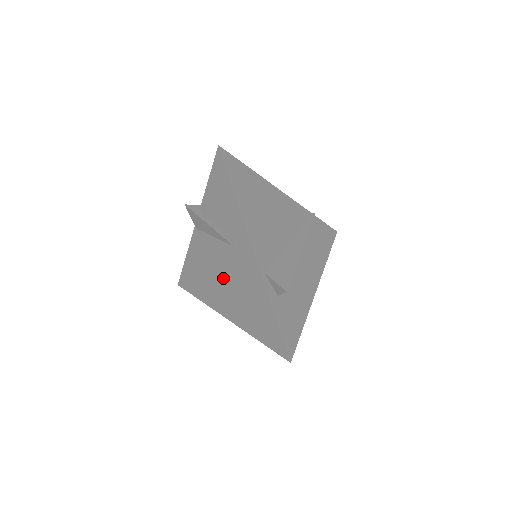
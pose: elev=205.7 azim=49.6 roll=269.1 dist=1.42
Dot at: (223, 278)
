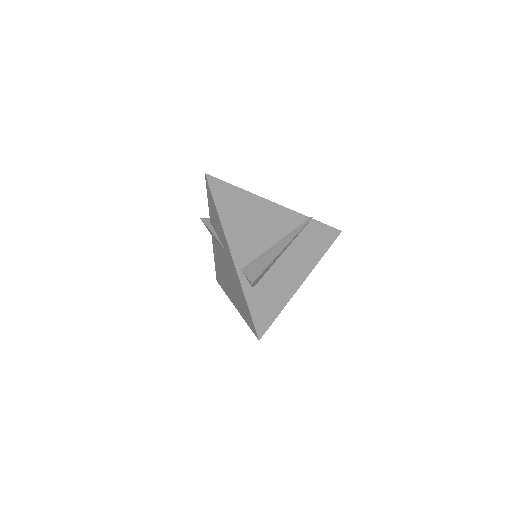
Dot at: (227, 274)
